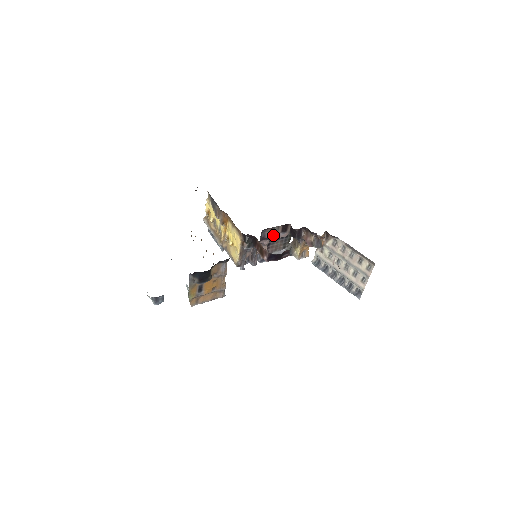
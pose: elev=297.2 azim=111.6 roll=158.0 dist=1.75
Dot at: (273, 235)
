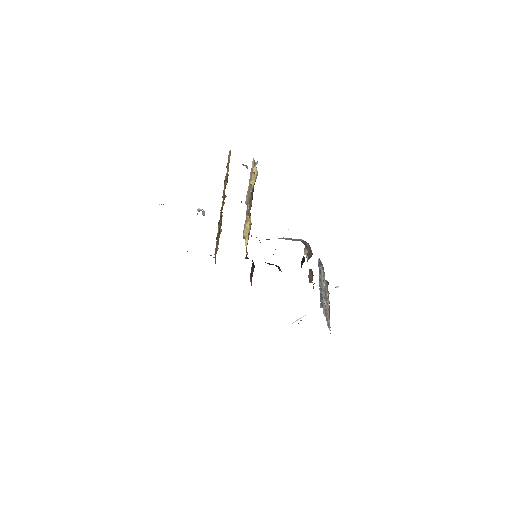
Dot at: occluded
